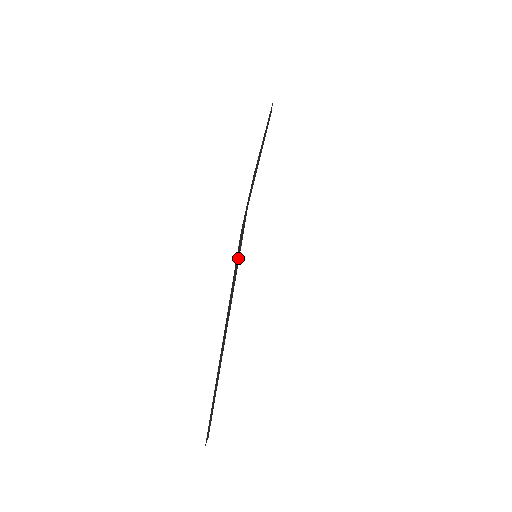
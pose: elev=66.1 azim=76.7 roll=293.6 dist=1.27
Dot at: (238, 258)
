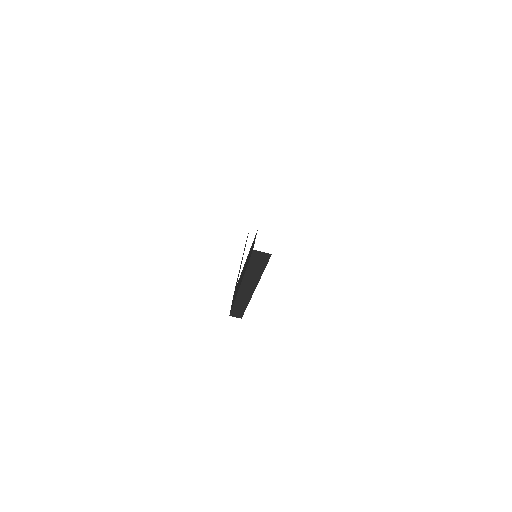
Dot at: occluded
